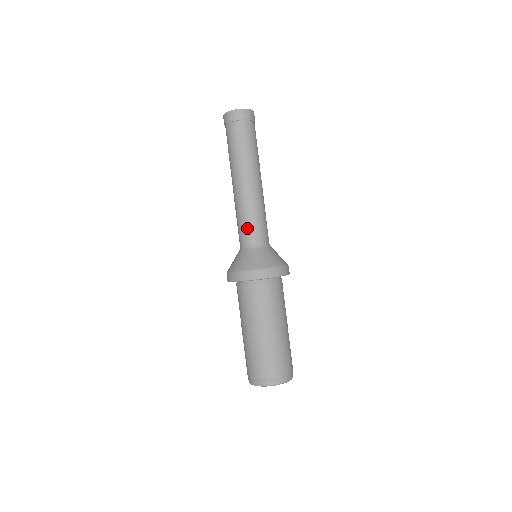
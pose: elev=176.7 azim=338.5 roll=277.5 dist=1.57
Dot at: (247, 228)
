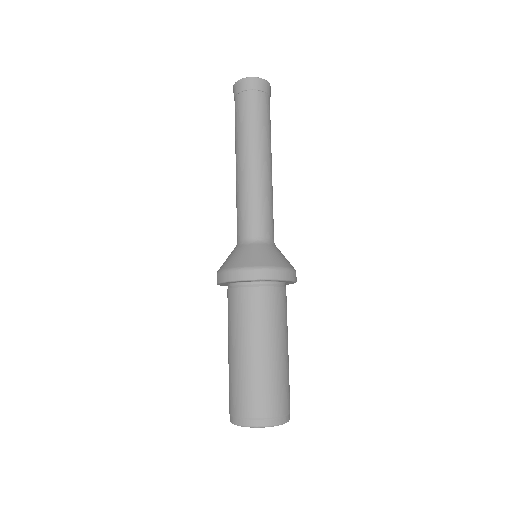
Dot at: (243, 218)
